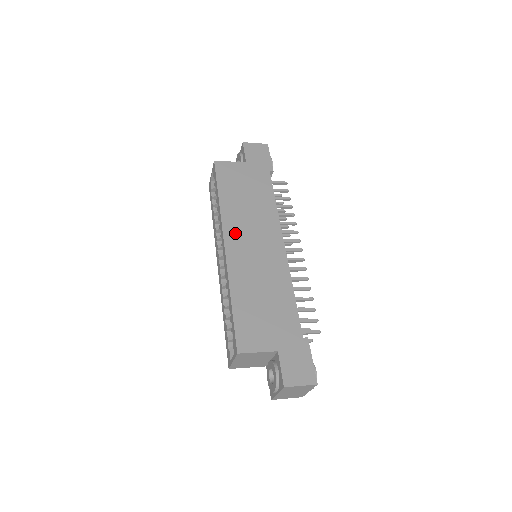
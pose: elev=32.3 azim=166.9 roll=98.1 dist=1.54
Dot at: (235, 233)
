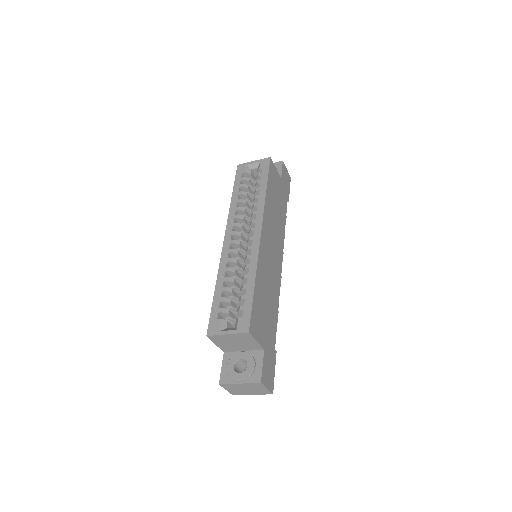
Dot at: (267, 229)
